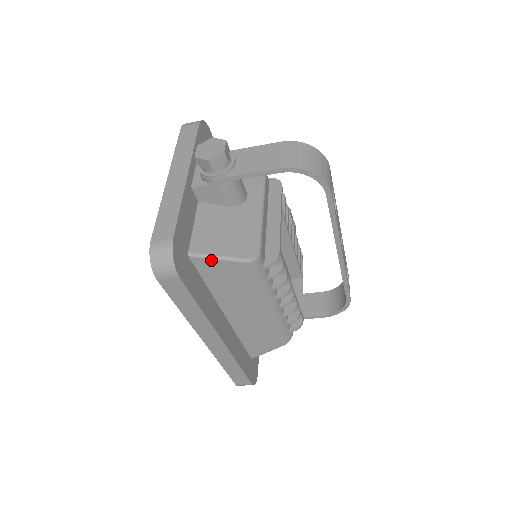
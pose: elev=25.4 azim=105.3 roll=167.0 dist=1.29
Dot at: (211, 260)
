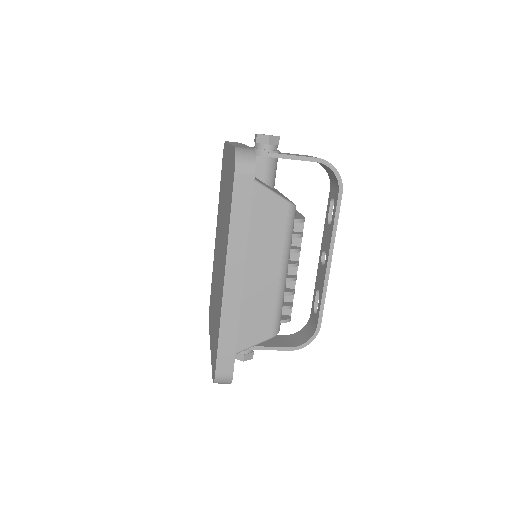
Dot at: (265, 190)
